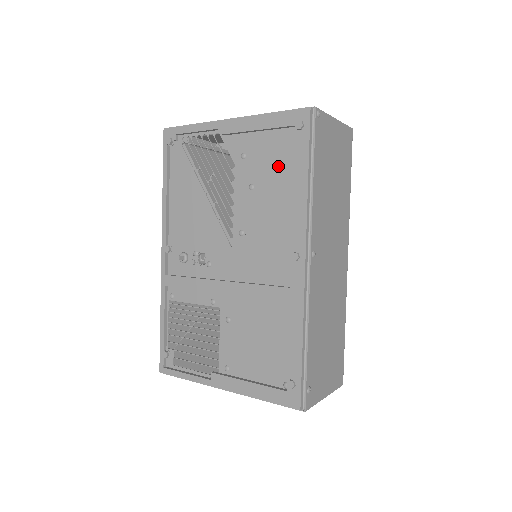
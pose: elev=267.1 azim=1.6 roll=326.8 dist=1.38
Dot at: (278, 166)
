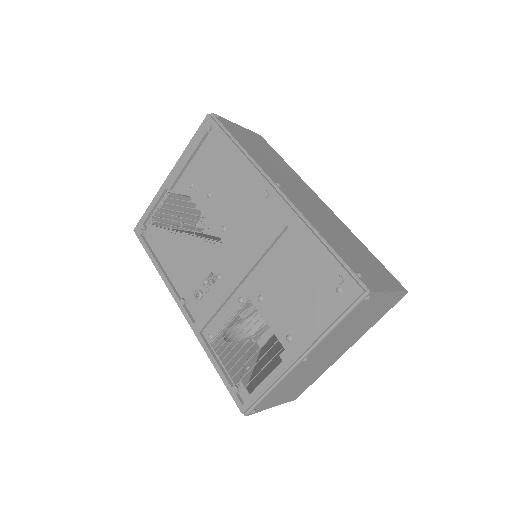
Dot at: (215, 164)
